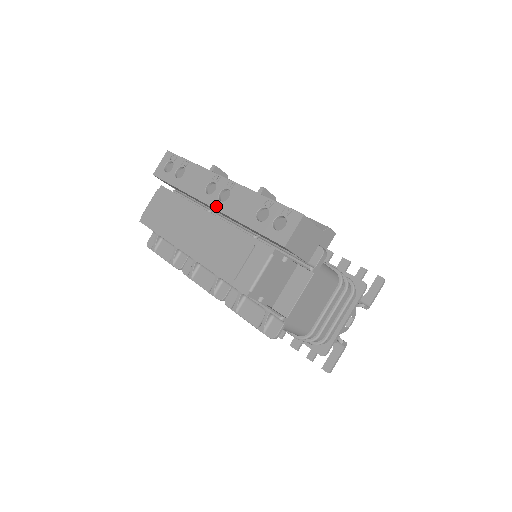
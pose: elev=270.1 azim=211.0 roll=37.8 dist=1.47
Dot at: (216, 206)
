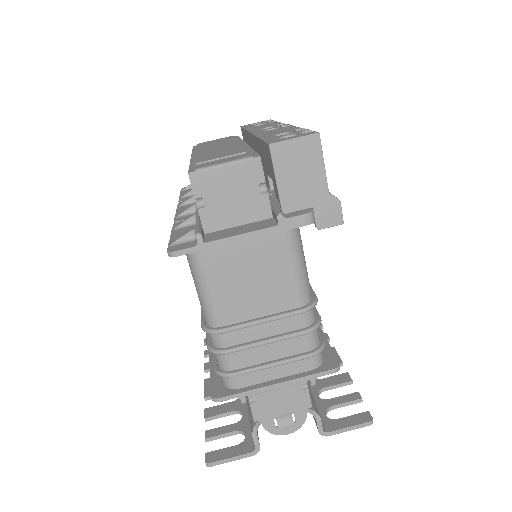
Dot at: (255, 132)
